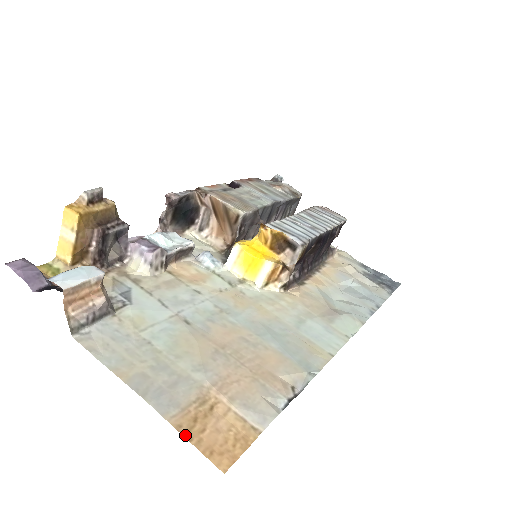
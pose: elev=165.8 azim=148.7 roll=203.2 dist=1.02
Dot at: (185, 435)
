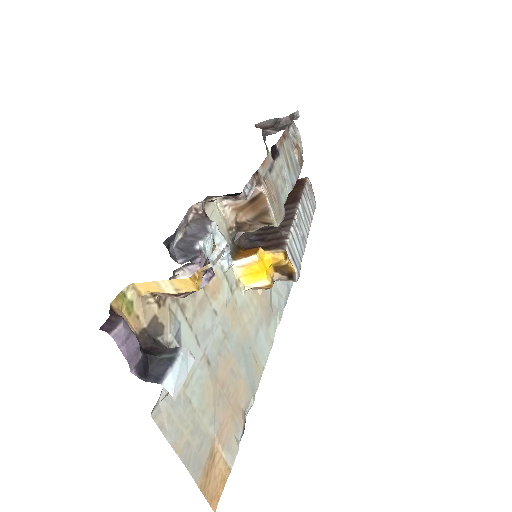
Dot at: (203, 492)
